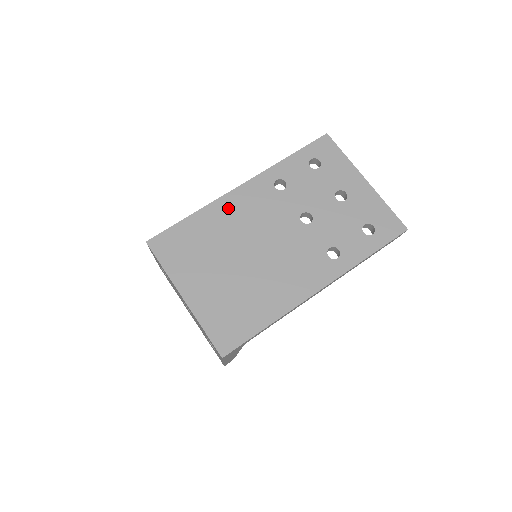
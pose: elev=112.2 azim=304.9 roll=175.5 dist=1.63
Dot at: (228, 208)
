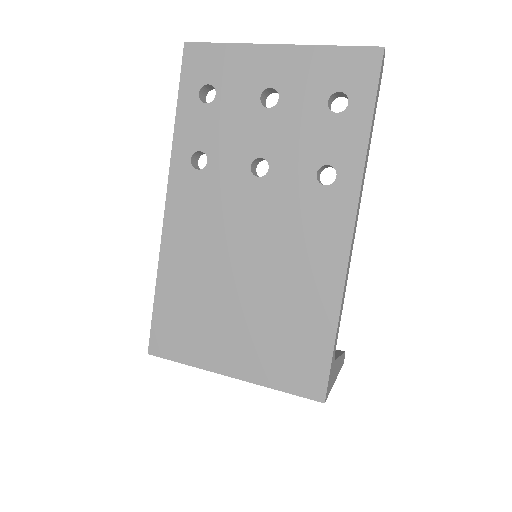
Dot at: (178, 243)
